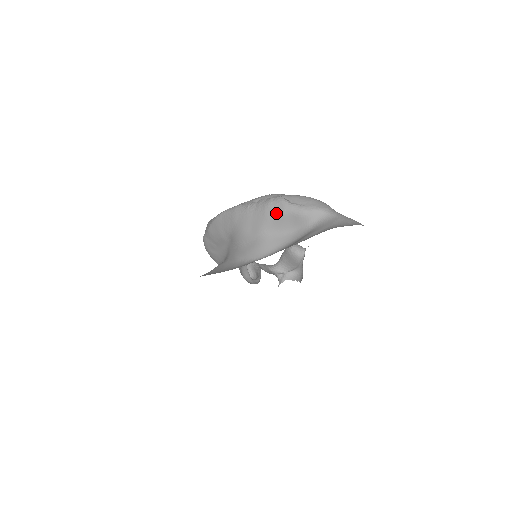
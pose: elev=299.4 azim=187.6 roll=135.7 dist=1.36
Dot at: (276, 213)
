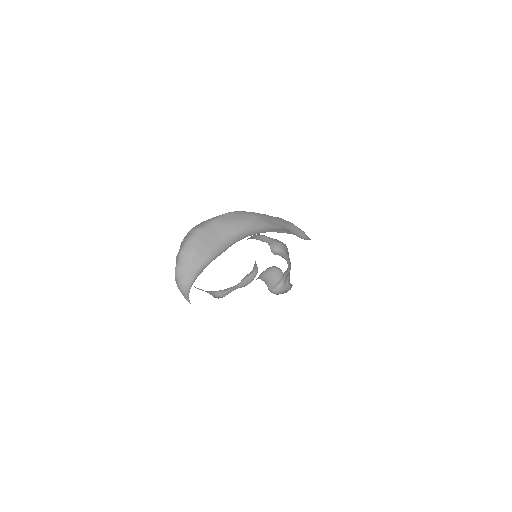
Dot at: (289, 223)
